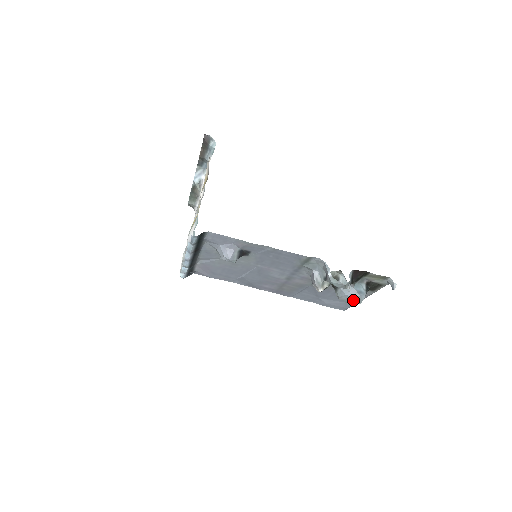
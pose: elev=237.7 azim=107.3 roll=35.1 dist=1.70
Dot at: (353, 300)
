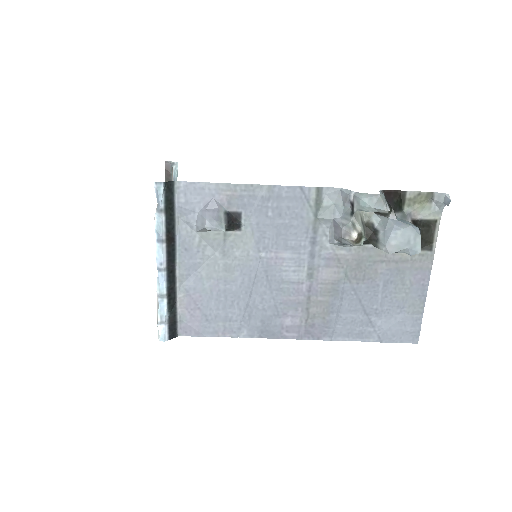
Dot at: (407, 242)
